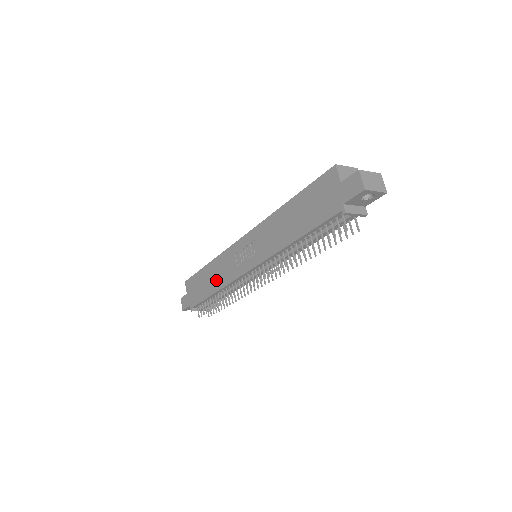
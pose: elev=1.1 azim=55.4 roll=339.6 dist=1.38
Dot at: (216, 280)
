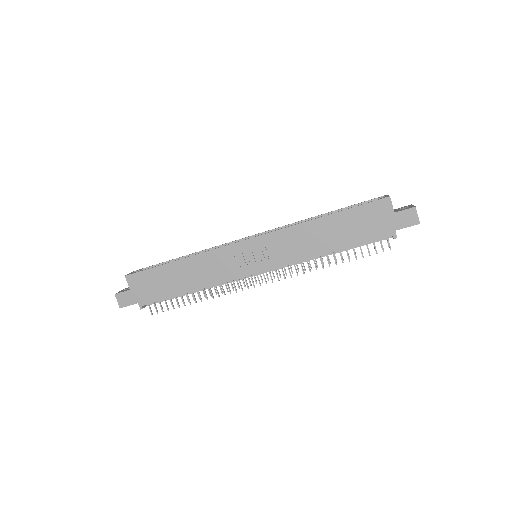
Dot at: (196, 278)
